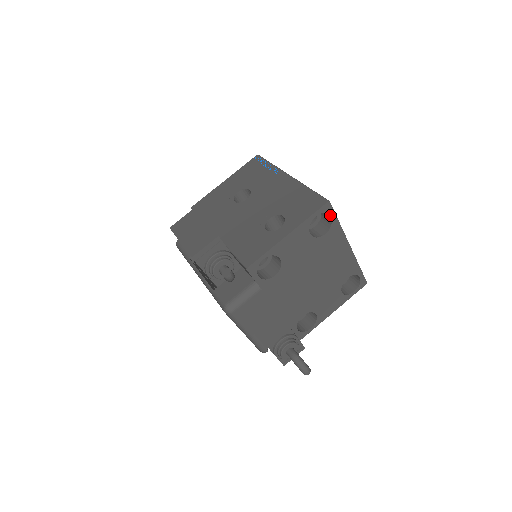
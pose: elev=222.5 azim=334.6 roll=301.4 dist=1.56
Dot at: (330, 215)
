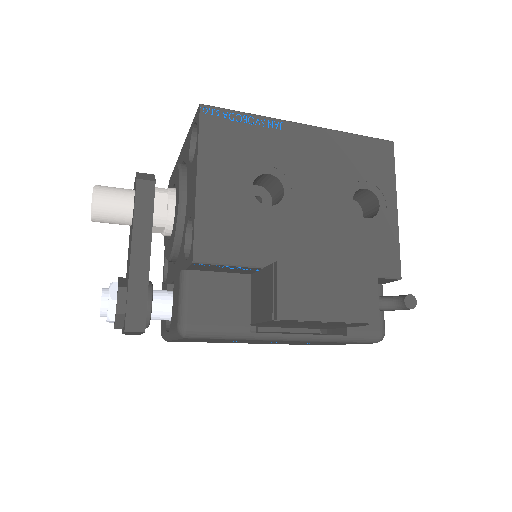
Dot at: occluded
